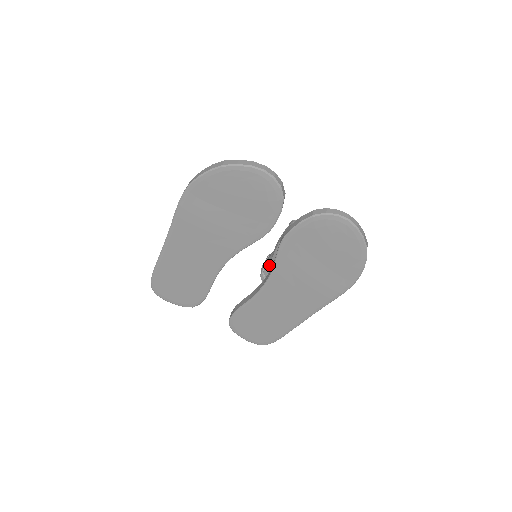
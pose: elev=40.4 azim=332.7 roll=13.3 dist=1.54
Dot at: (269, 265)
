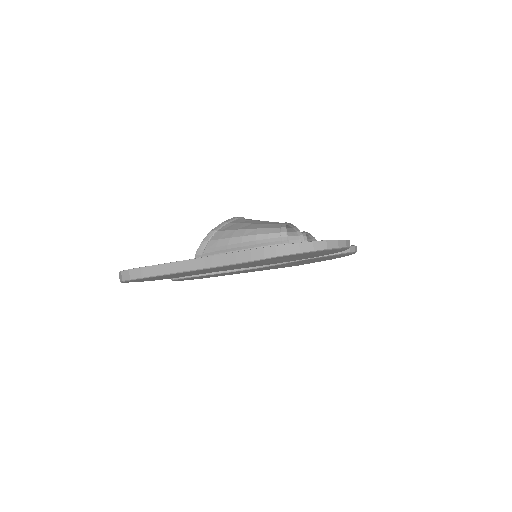
Dot at: occluded
